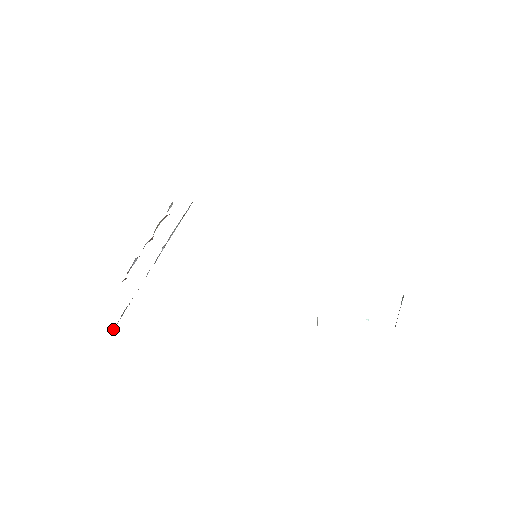
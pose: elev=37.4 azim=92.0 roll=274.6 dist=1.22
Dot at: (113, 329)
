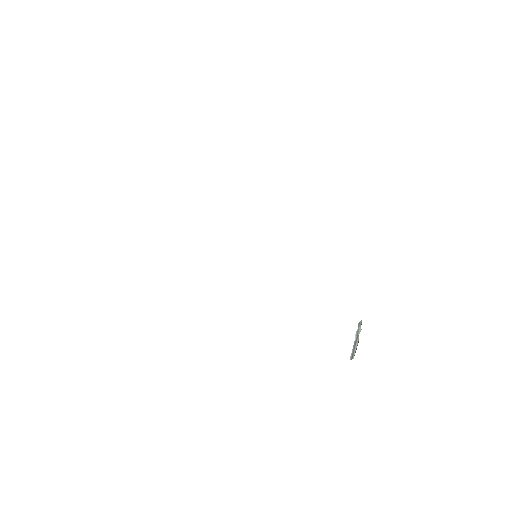
Dot at: occluded
